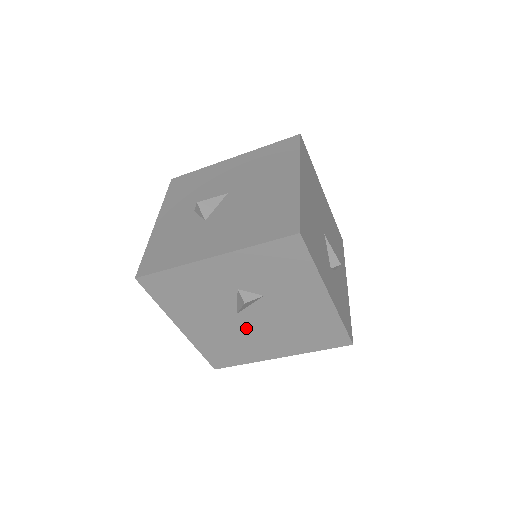
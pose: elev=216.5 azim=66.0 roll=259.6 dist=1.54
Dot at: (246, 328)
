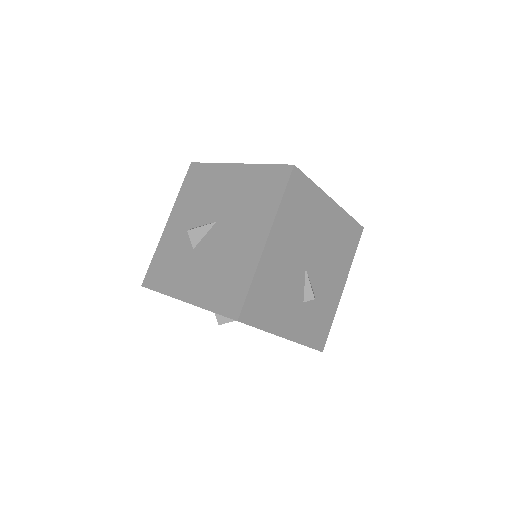
Dot at: occluded
